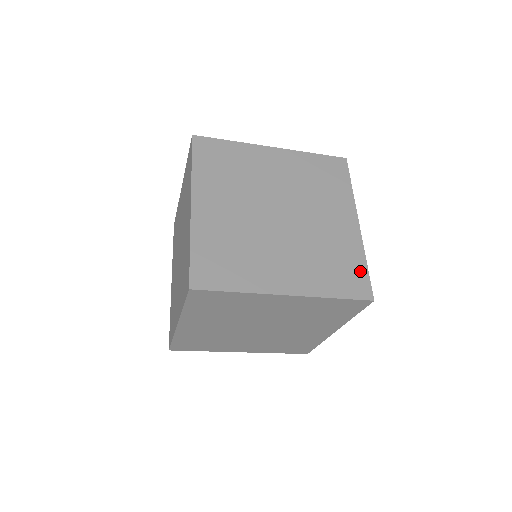
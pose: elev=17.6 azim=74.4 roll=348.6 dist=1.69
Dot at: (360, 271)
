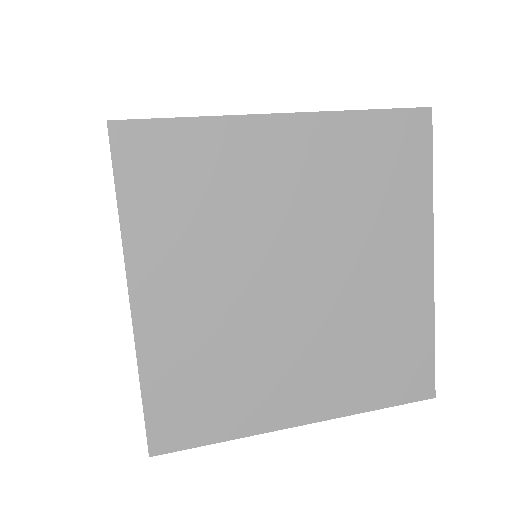
Dot at: (421, 354)
